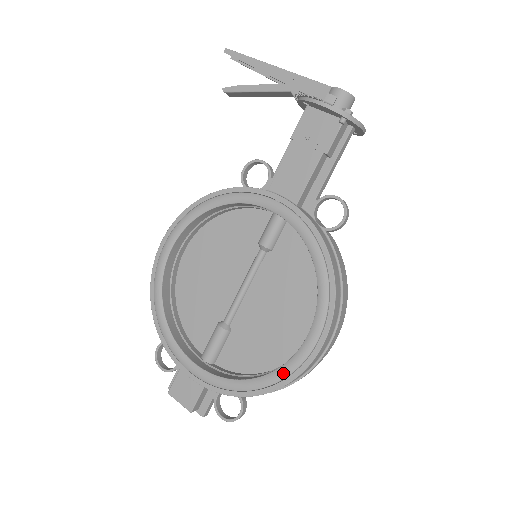
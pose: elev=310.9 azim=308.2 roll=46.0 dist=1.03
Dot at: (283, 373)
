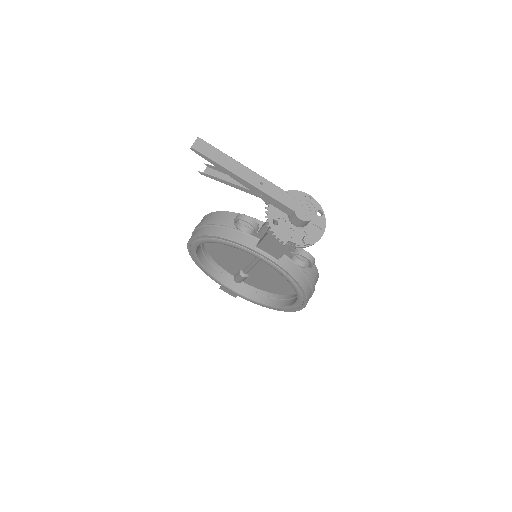
Dot at: (282, 309)
